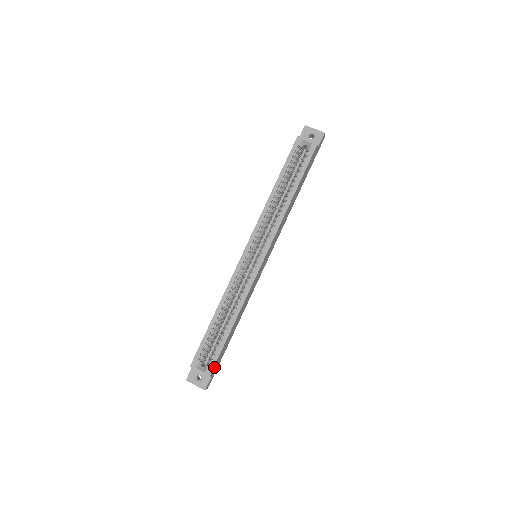
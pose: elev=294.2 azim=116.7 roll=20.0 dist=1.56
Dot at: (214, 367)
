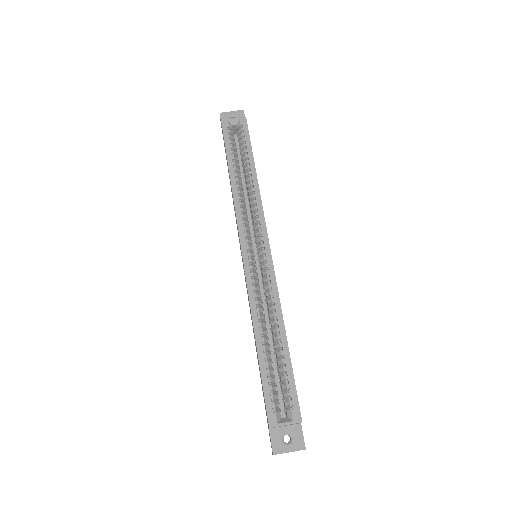
Dot at: (298, 408)
